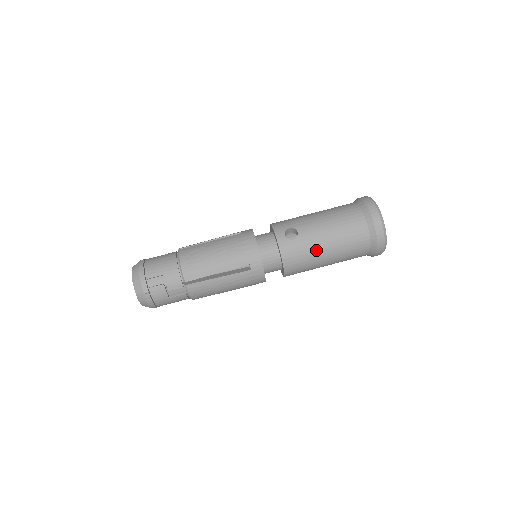
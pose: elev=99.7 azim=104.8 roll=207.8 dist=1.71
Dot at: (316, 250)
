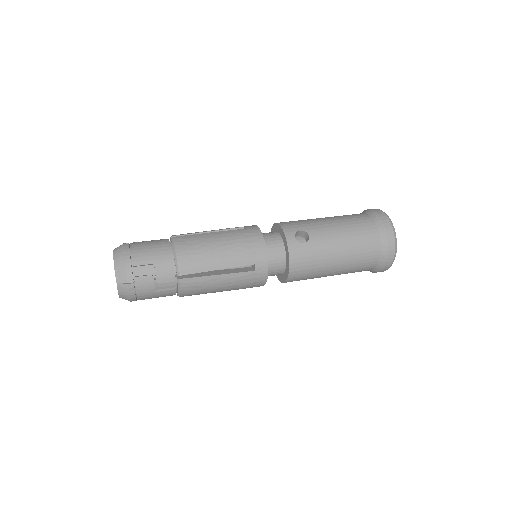
Dot at: (326, 258)
